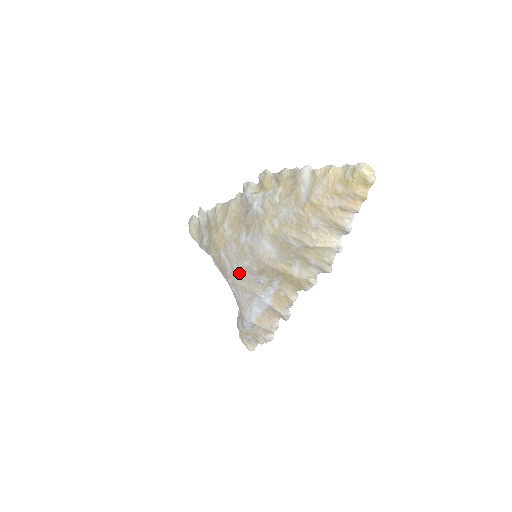
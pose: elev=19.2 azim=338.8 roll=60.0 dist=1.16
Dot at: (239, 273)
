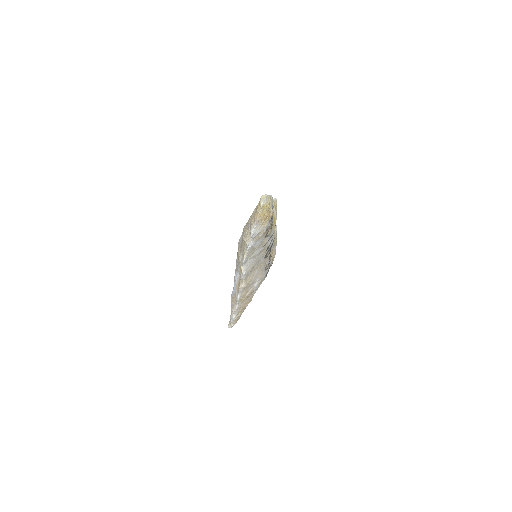
Dot at: occluded
